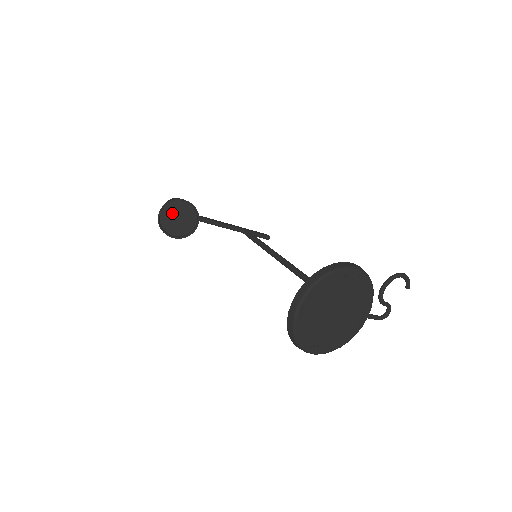
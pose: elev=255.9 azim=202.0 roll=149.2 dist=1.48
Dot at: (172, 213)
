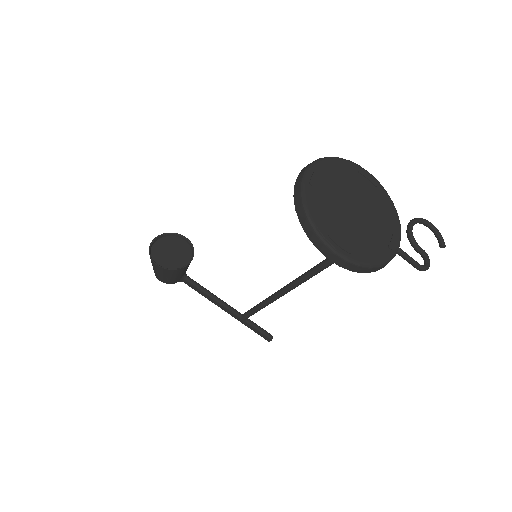
Dot at: (166, 246)
